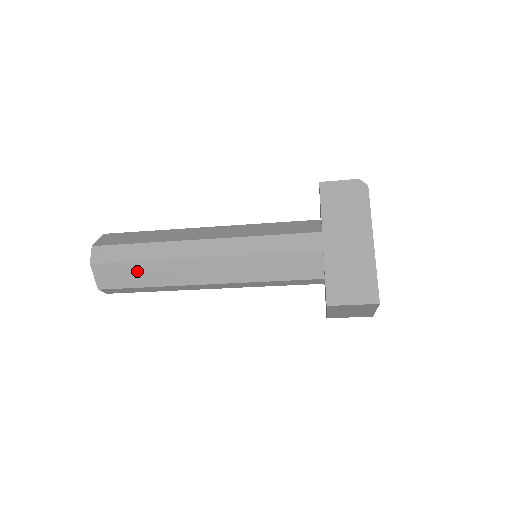
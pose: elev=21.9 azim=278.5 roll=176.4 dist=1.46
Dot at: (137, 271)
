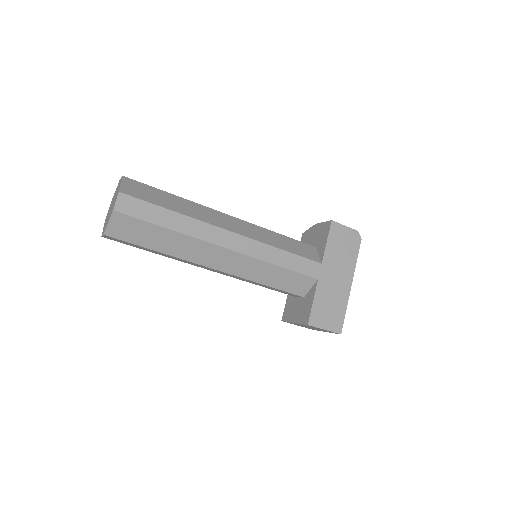
Dot at: (157, 235)
